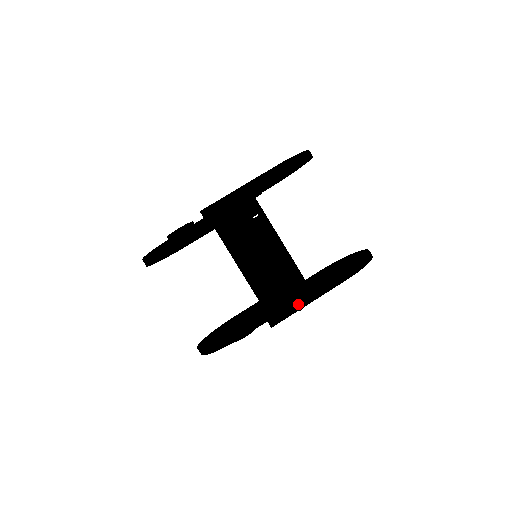
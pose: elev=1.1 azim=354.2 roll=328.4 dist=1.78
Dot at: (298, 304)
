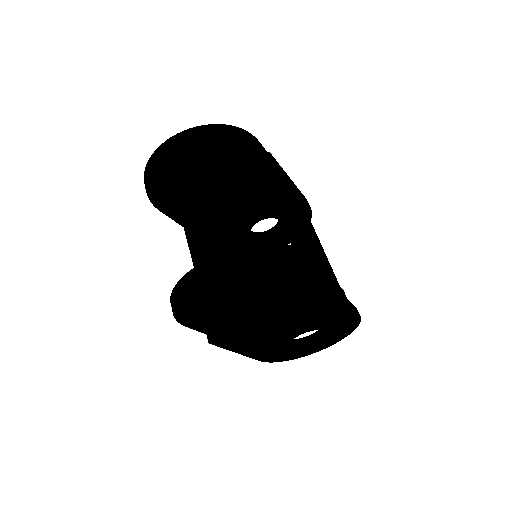
Dot at: (338, 291)
